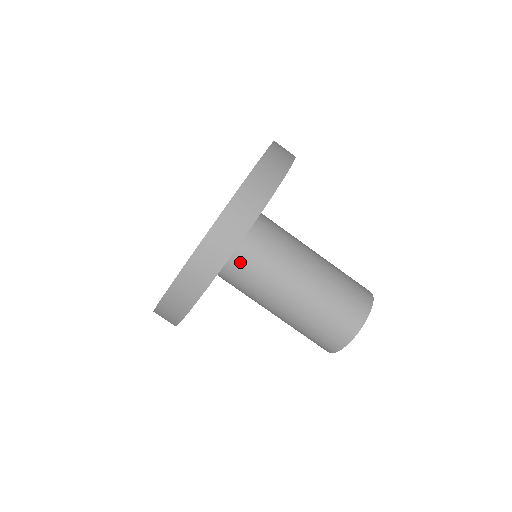
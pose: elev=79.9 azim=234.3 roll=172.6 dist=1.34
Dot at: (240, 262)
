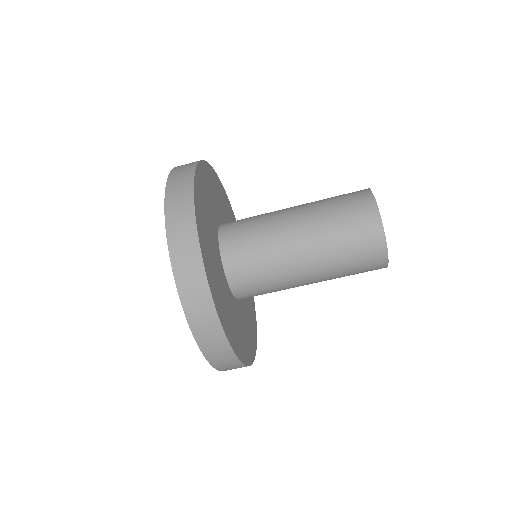
Dot at: (250, 296)
